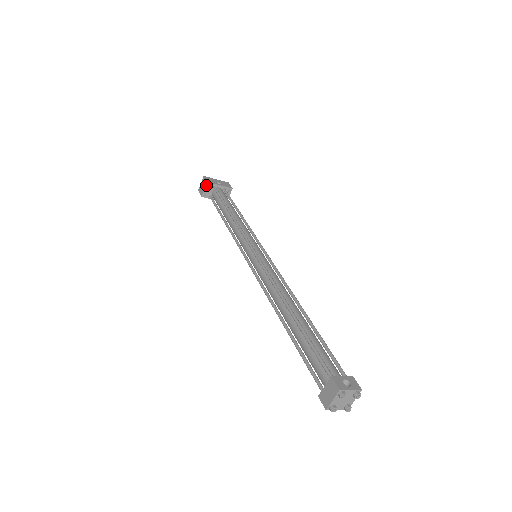
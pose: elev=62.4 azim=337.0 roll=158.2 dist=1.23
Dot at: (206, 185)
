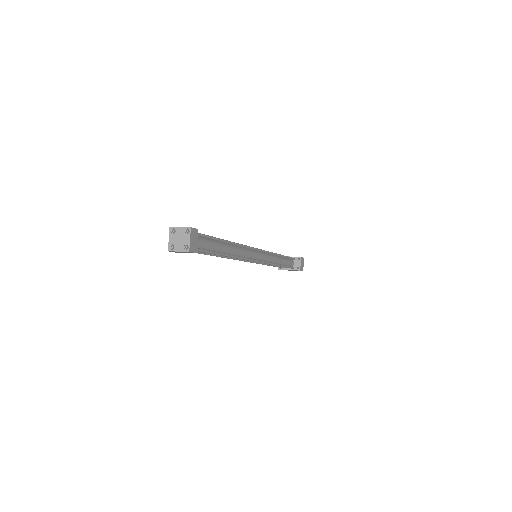
Dot at: occluded
